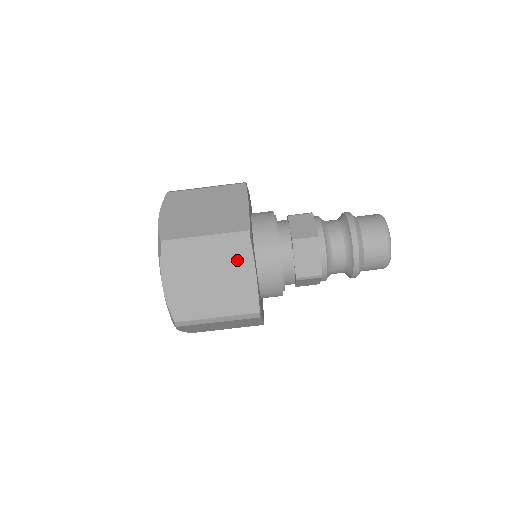
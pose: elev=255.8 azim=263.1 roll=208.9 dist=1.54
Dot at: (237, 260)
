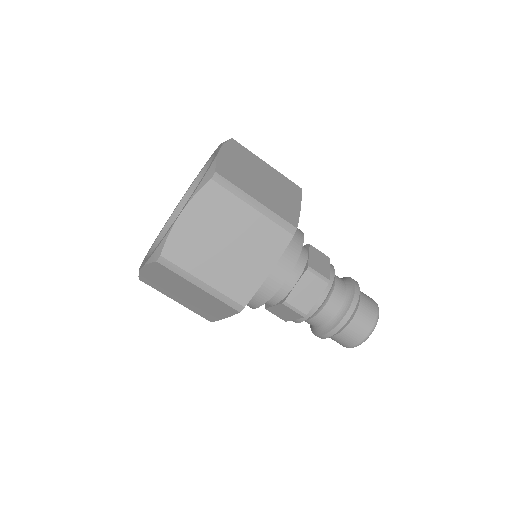
Dot at: (267, 245)
